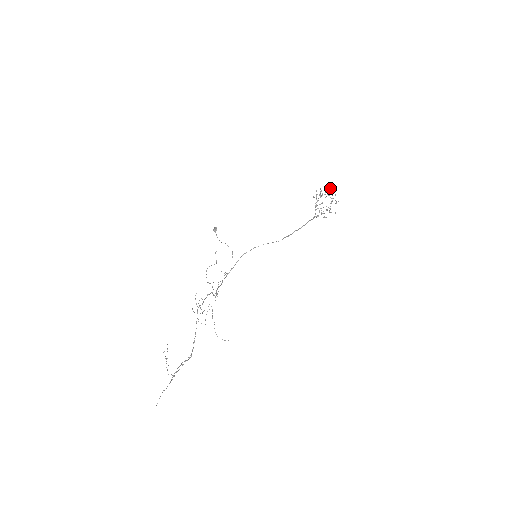
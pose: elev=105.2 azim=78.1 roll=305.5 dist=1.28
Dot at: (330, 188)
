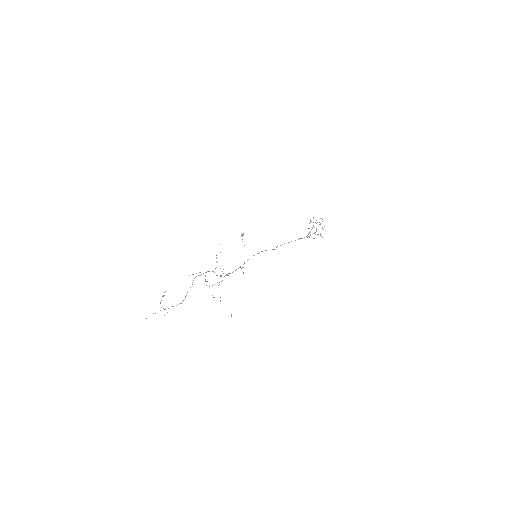
Dot at: occluded
